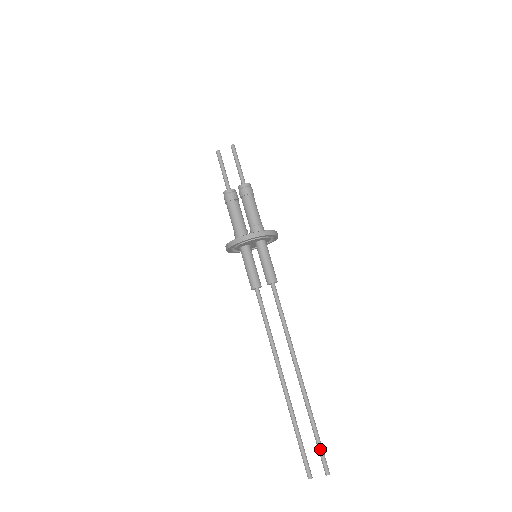
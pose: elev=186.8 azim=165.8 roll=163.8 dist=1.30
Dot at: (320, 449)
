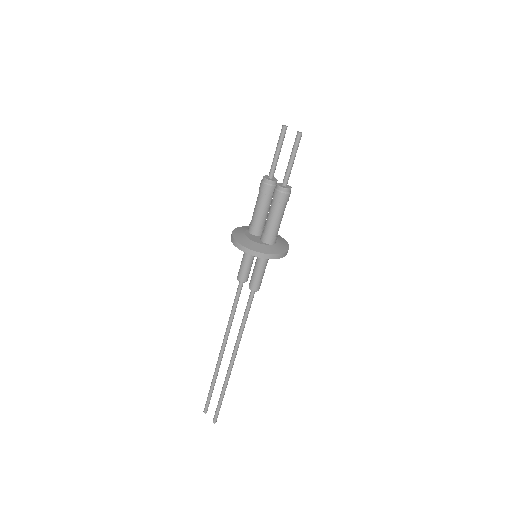
Dot at: (217, 408)
